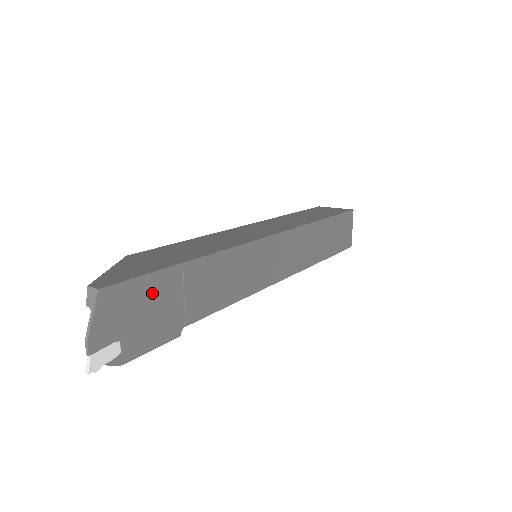
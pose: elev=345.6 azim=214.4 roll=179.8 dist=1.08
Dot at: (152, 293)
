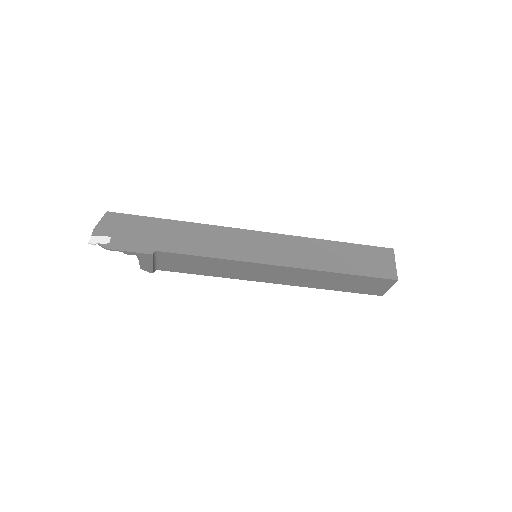
Dot at: (138, 225)
